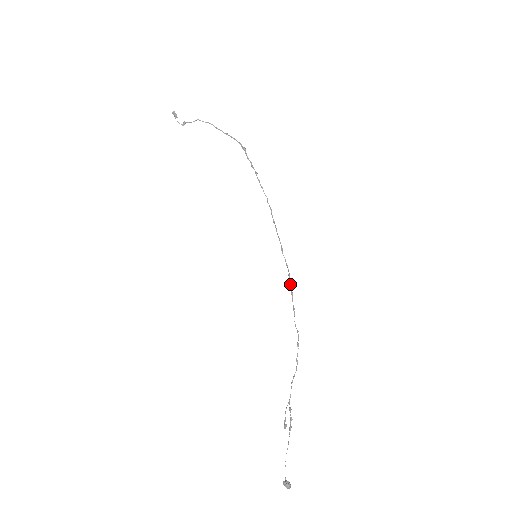
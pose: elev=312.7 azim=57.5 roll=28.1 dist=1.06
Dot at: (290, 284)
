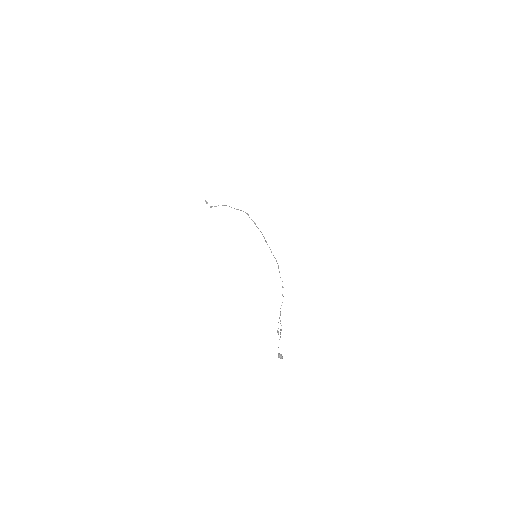
Dot at: (277, 263)
